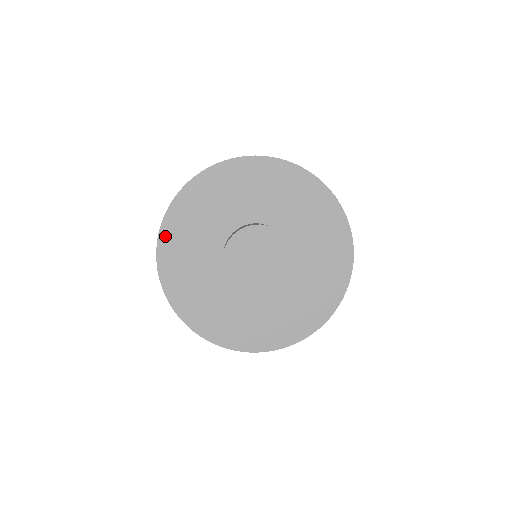
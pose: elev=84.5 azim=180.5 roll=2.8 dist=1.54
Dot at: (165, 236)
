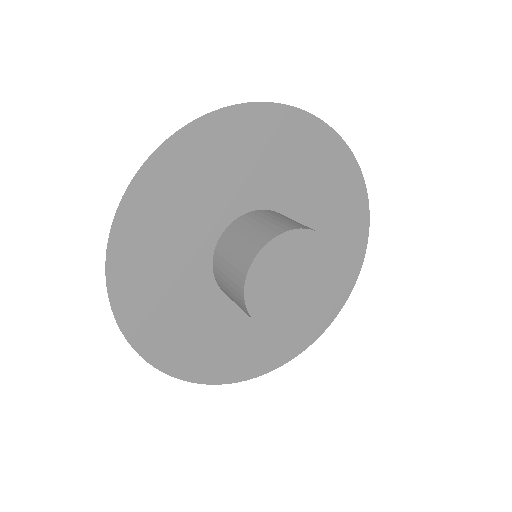
Dot at: (133, 202)
